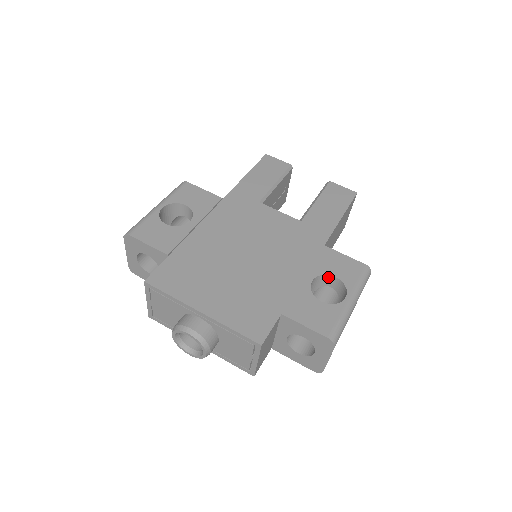
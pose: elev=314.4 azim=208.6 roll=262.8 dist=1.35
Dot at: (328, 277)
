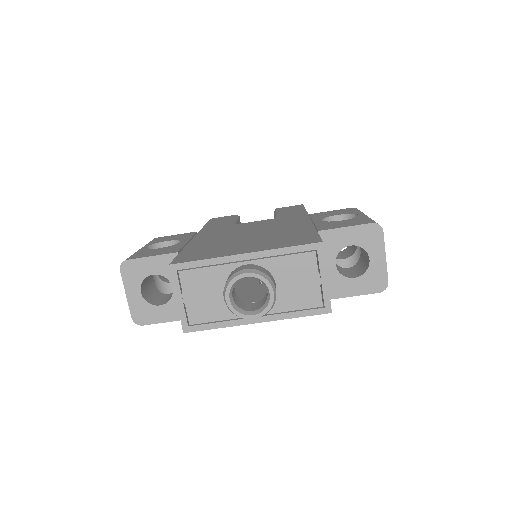
Dot at: (331, 220)
